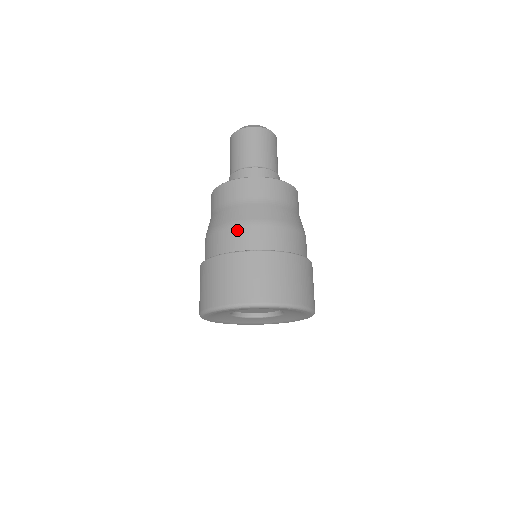
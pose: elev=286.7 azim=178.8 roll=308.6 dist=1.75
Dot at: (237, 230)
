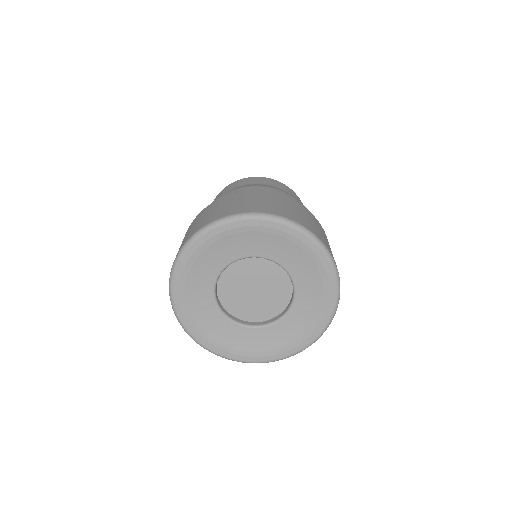
Dot at: occluded
